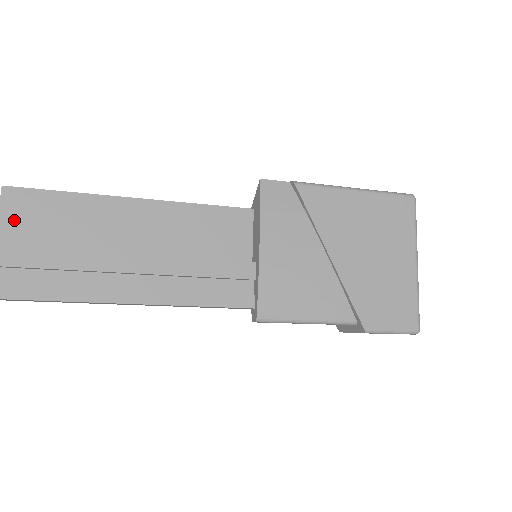
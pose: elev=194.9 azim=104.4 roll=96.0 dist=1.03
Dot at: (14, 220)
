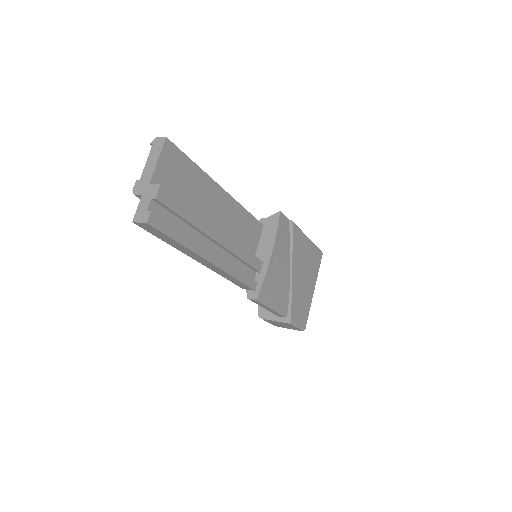
Dot at: (165, 168)
